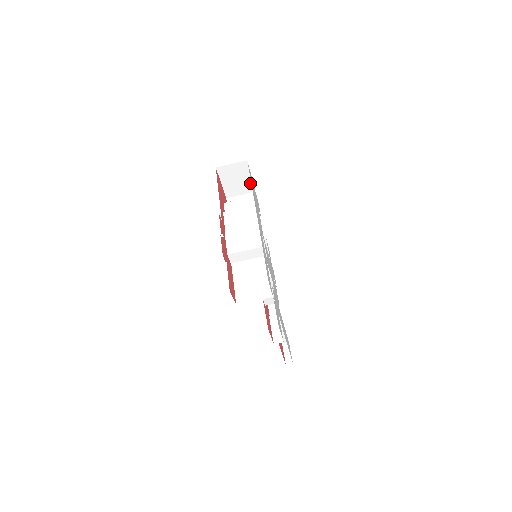
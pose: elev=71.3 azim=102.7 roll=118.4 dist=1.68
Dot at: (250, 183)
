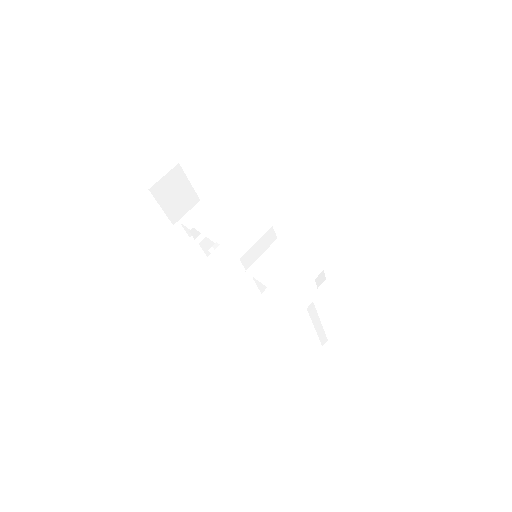
Dot at: (191, 192)
